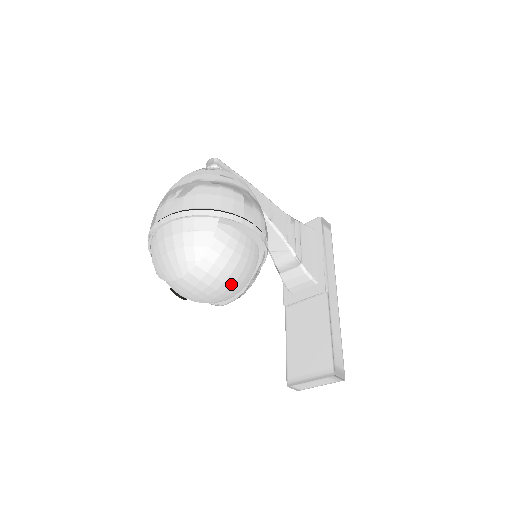
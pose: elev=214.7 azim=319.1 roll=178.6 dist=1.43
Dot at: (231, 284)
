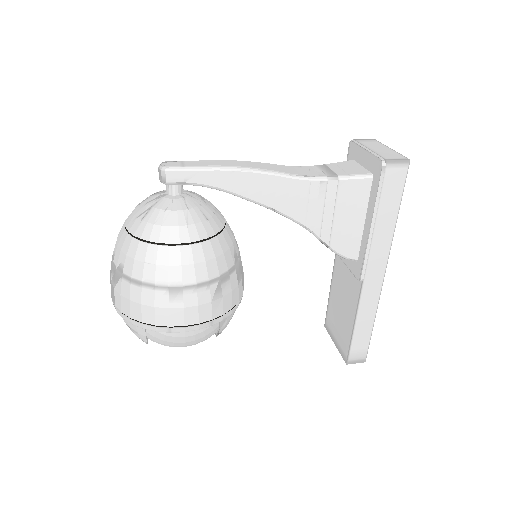
Dot at: occluded
